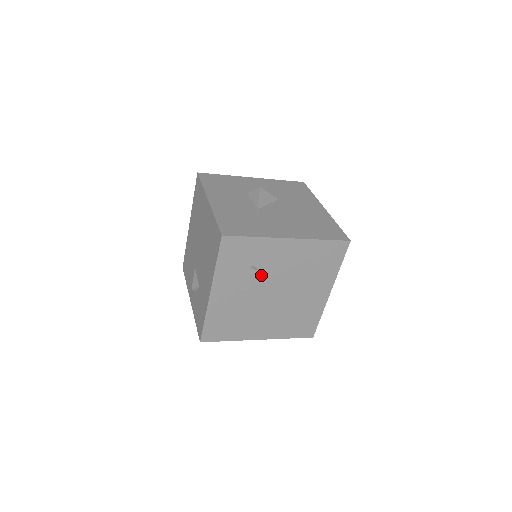
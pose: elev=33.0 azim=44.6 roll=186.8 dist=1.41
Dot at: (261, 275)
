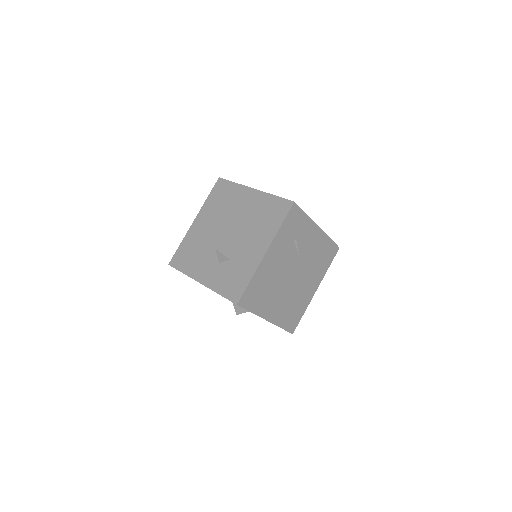
Dot at: (295, 252)
